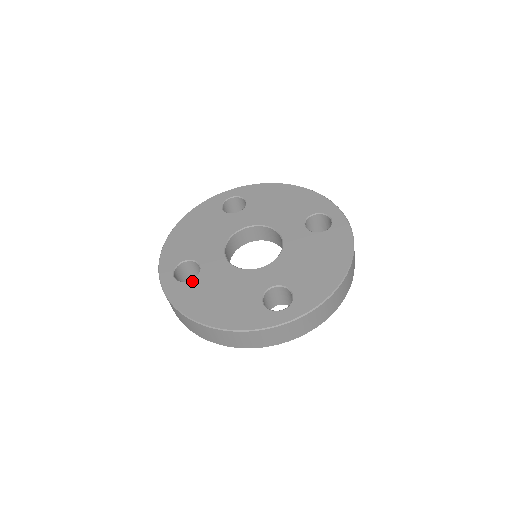
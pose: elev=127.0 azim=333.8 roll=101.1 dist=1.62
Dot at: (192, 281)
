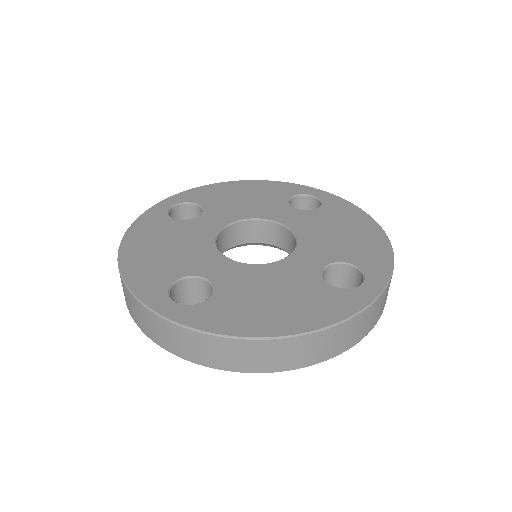
Dot at: (173, 219)
